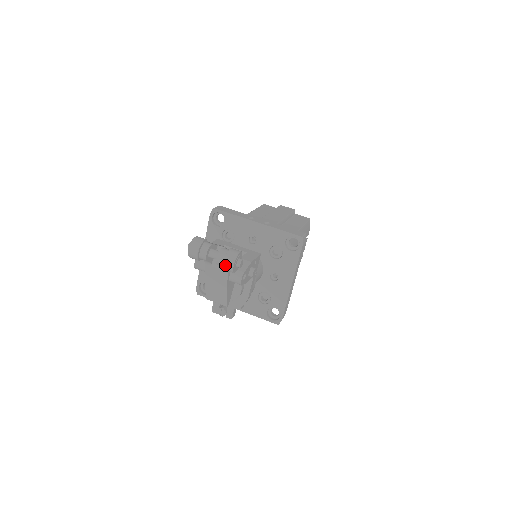
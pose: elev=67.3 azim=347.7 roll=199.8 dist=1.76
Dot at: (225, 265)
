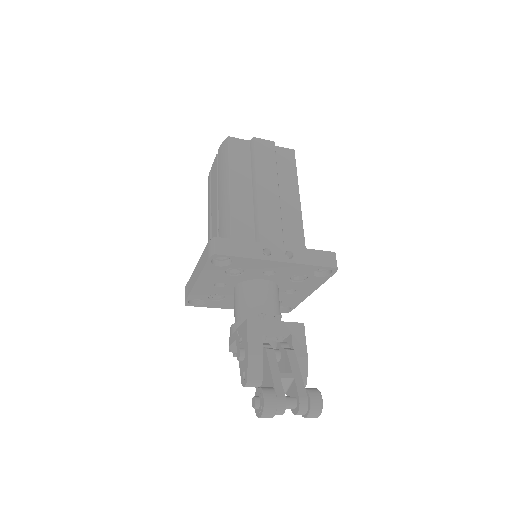
Dot at: occluded
